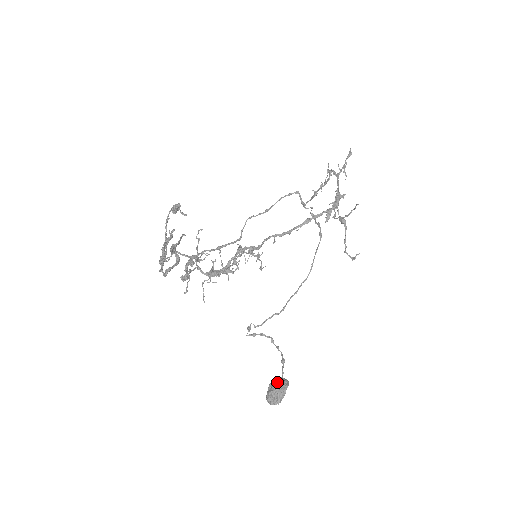
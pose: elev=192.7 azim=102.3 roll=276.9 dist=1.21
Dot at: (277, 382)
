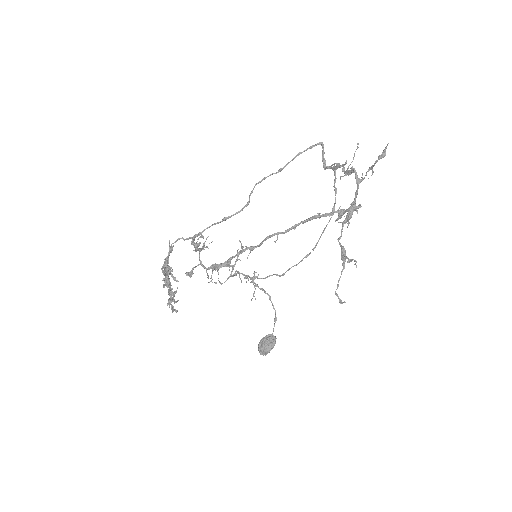
Dot at: (266, 344)
